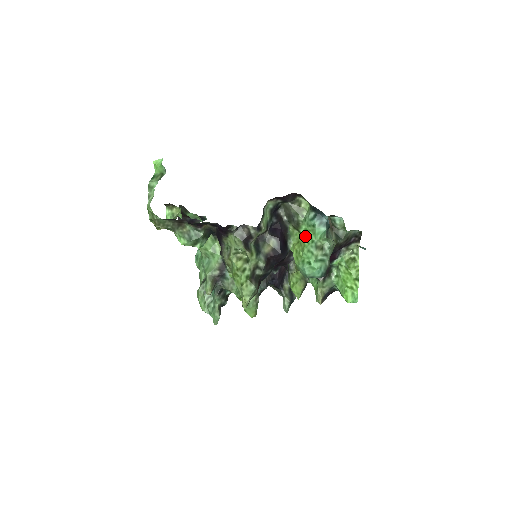
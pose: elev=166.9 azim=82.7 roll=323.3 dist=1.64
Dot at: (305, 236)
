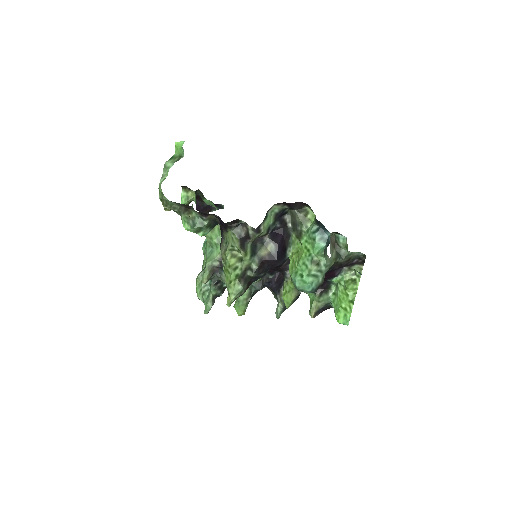
Dot at: (304, 248)
